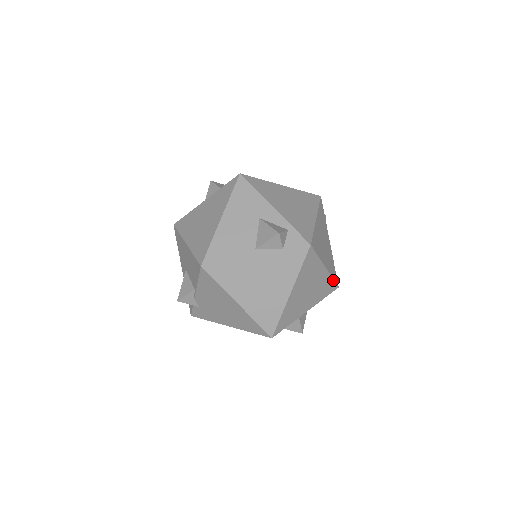
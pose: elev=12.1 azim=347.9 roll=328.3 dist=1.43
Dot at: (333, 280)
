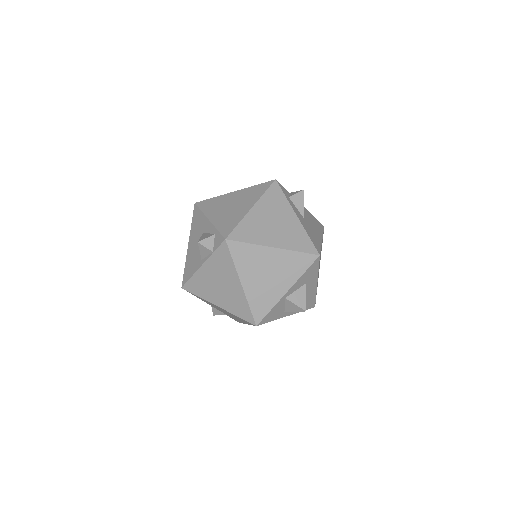
Dot at: (301, 252)
